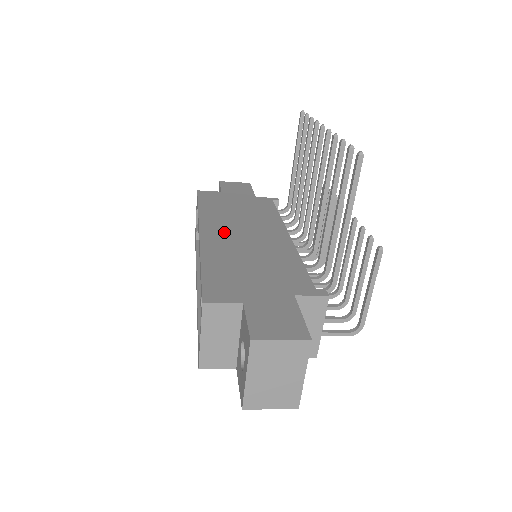
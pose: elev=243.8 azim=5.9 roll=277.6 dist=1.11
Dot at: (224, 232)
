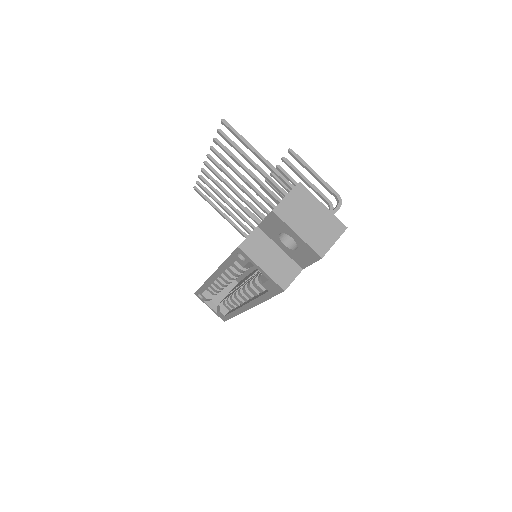
Dot at: occluded
